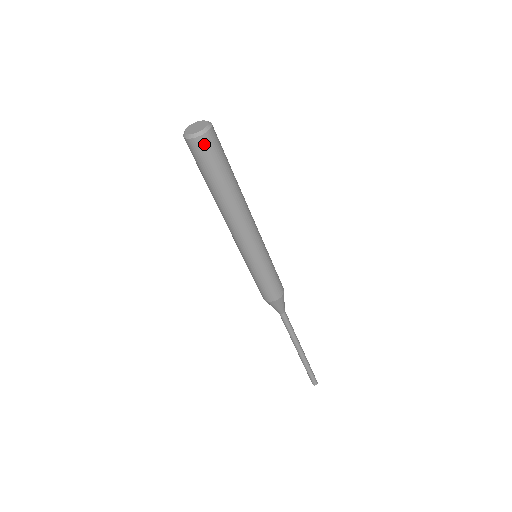
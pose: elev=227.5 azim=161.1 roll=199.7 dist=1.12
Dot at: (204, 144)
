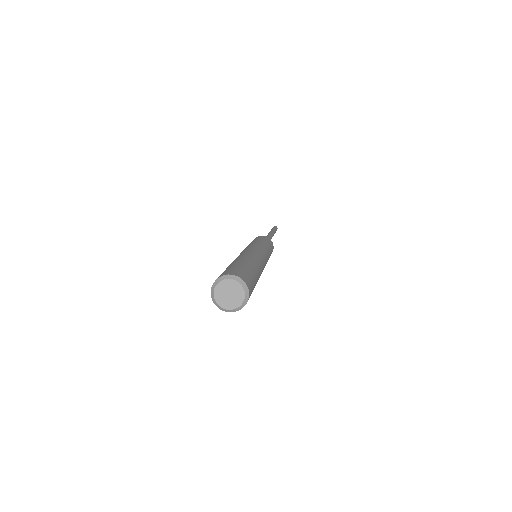
Dot at: occluded
